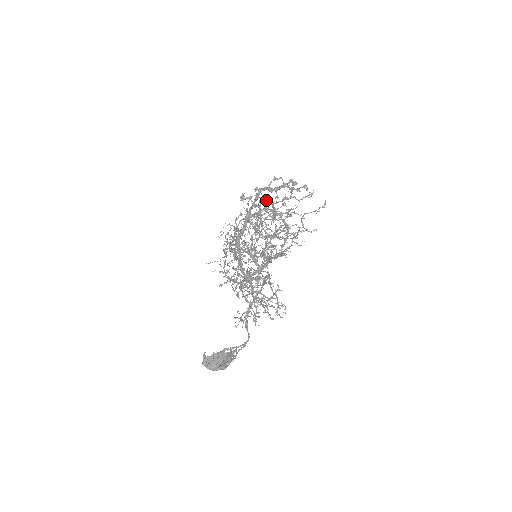
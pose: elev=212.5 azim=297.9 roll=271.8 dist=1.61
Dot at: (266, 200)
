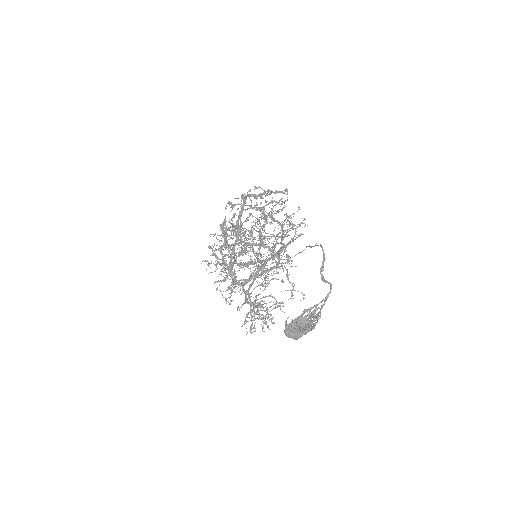
Dot at: occluded
